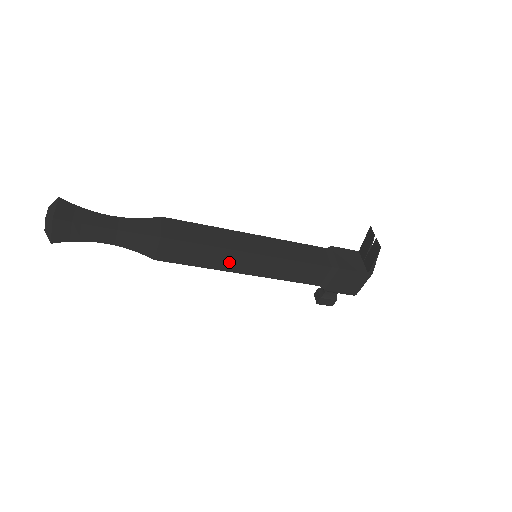
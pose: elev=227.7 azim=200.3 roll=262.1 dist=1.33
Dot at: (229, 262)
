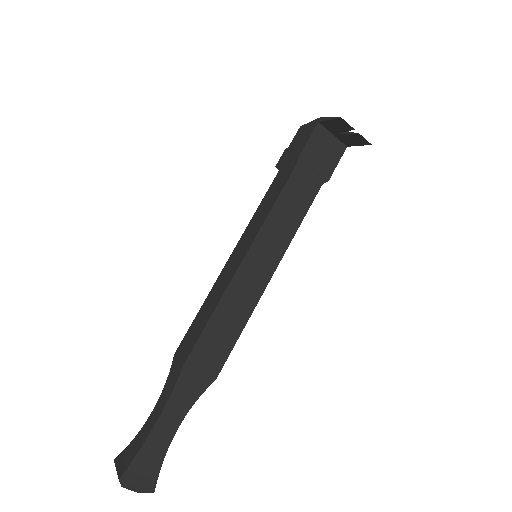
Dot at: occluded
